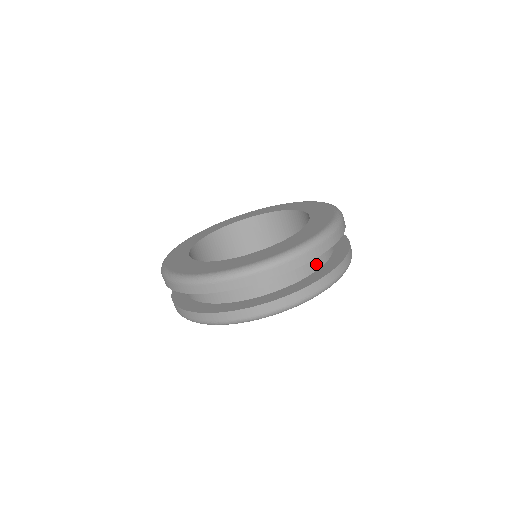
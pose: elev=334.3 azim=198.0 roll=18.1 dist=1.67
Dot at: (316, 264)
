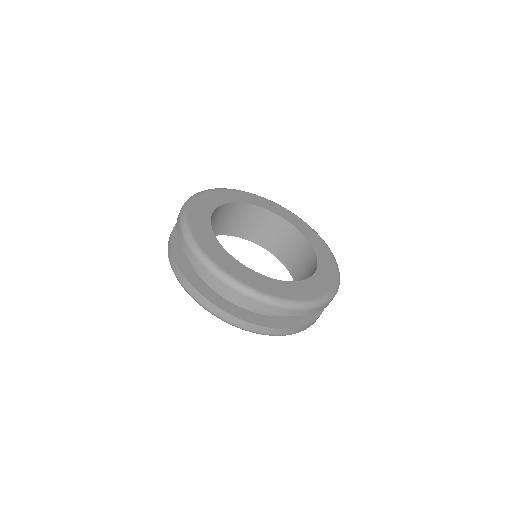
Dot at: occluded
